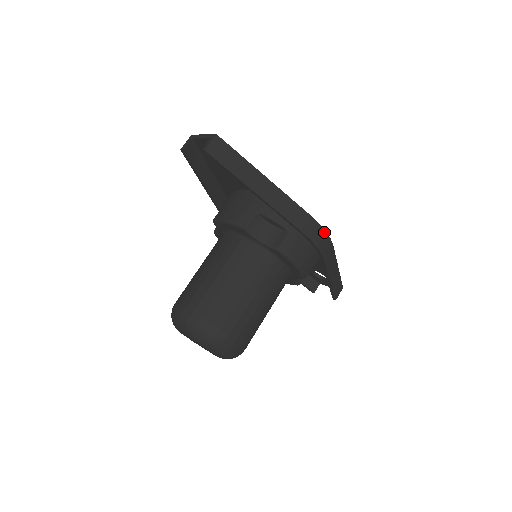
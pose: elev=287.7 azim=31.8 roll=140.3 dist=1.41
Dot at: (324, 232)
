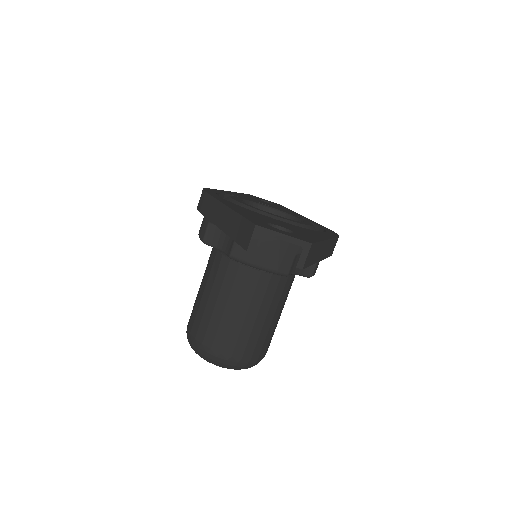
Dot at: occluded
